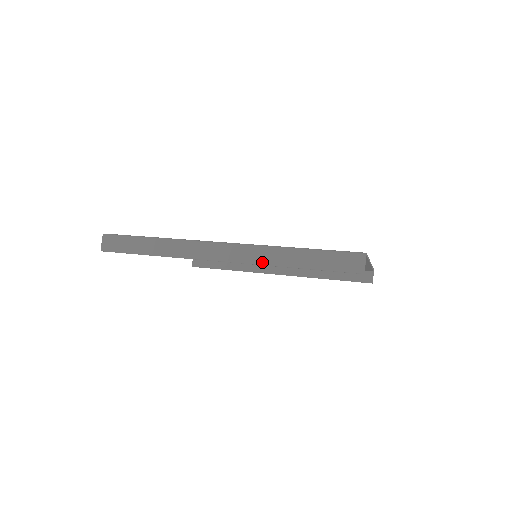
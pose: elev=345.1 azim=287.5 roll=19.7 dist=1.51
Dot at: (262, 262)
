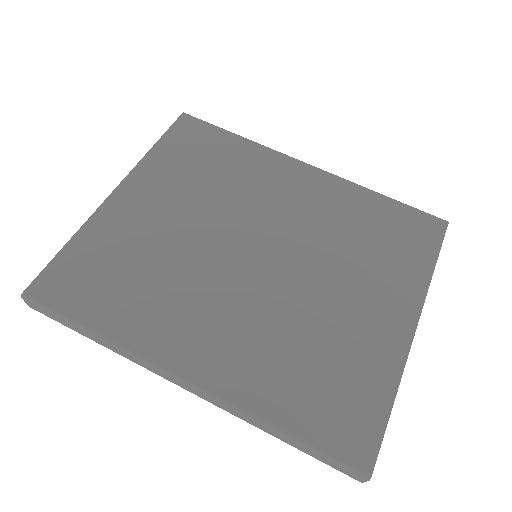
Dot at: (236, 416)
